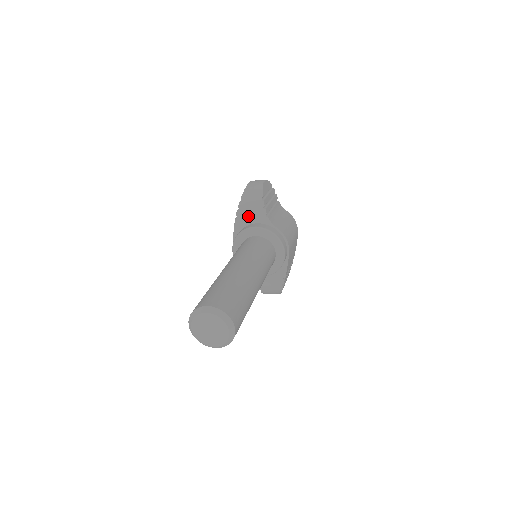
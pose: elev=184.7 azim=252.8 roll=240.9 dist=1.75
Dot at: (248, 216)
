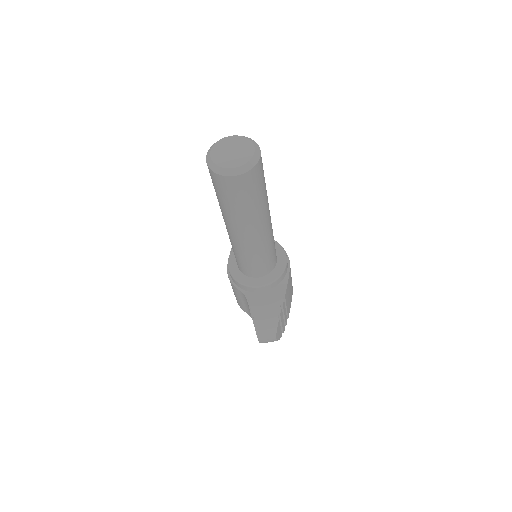
Dot at: occluded
